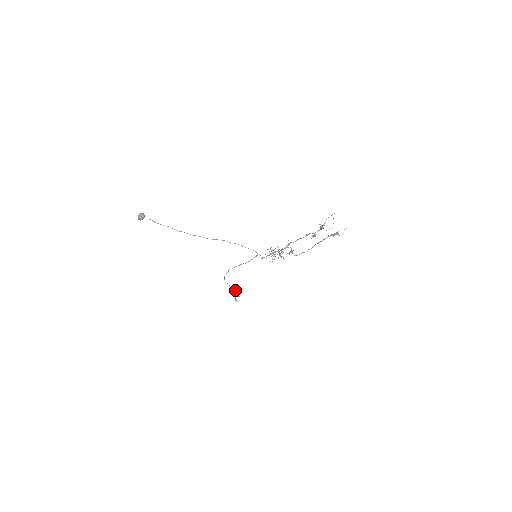
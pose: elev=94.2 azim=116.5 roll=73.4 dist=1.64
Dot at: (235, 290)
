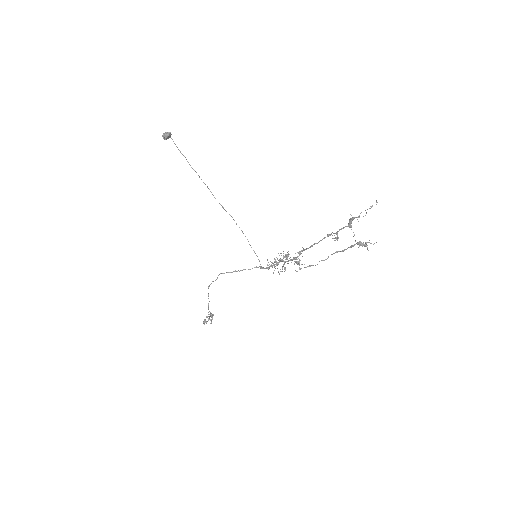
Dot at: (212, 314)
